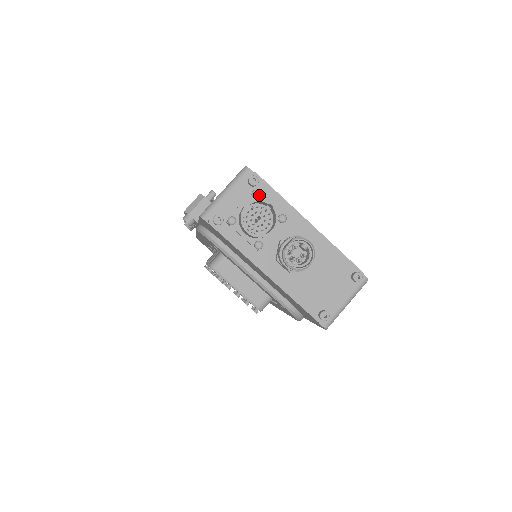
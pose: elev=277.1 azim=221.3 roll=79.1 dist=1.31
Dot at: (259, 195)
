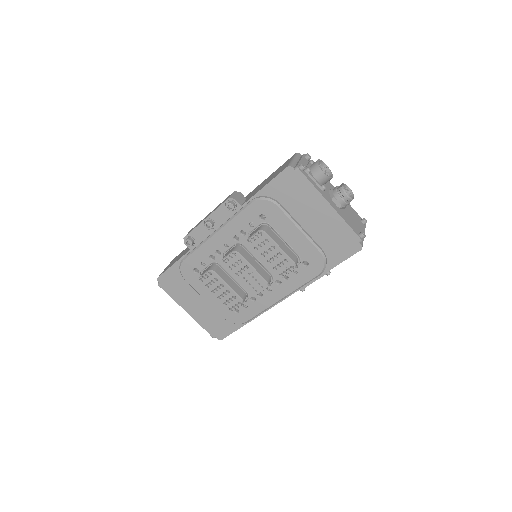
Dot at: occluded
